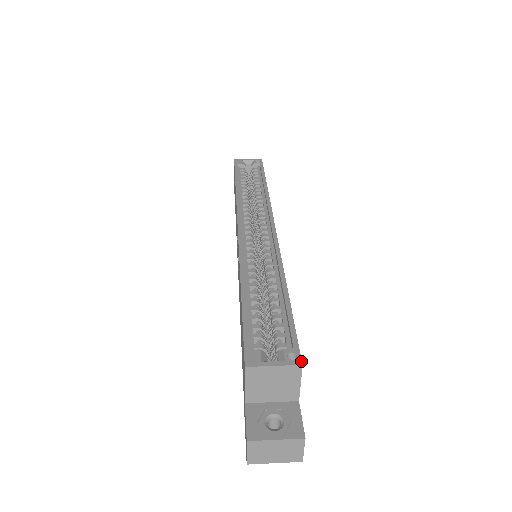
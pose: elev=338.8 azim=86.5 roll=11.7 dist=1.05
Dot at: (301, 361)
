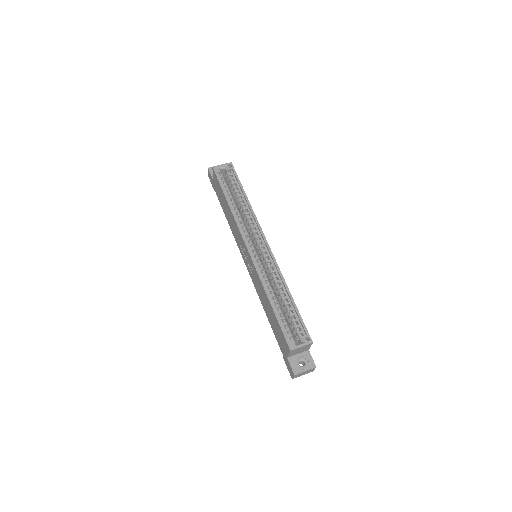
Dot at: (312, 341)
